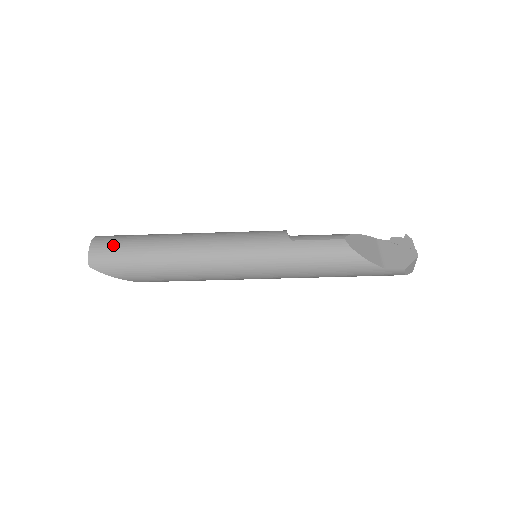
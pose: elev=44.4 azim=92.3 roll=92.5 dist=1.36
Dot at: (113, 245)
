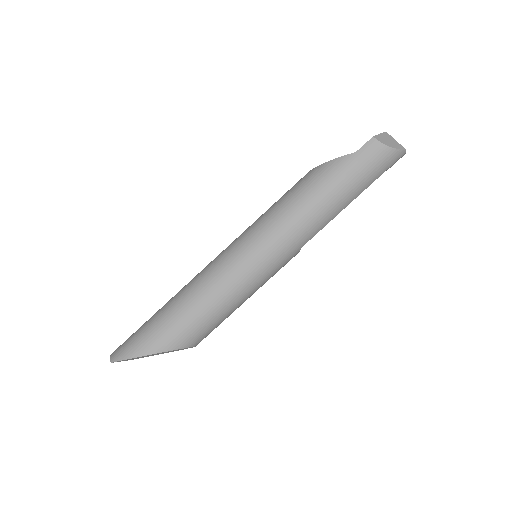
Dot at: occluded
